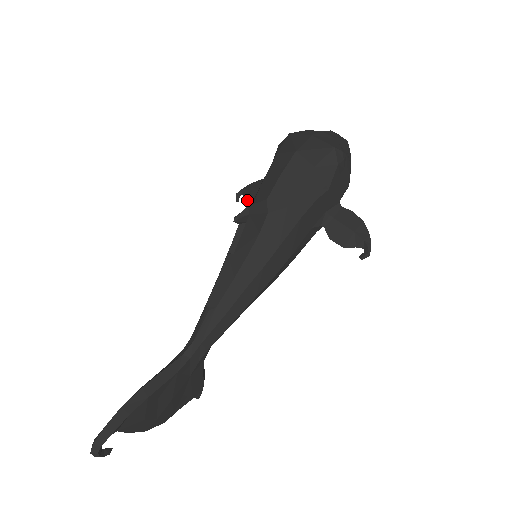
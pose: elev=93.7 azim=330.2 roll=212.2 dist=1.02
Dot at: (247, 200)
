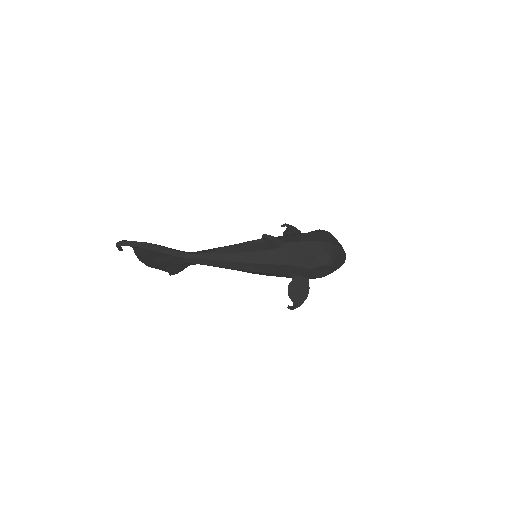
Dot at: (285, 232)
